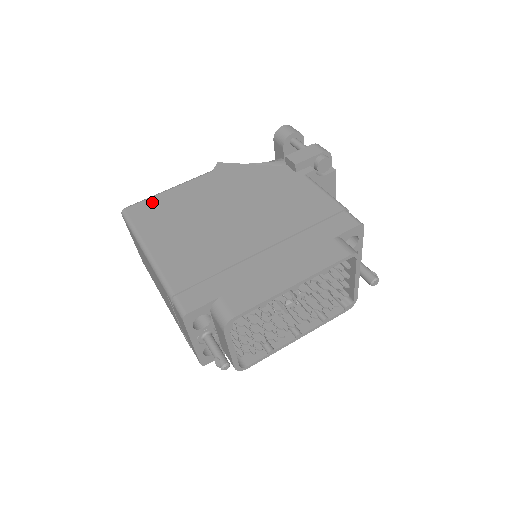
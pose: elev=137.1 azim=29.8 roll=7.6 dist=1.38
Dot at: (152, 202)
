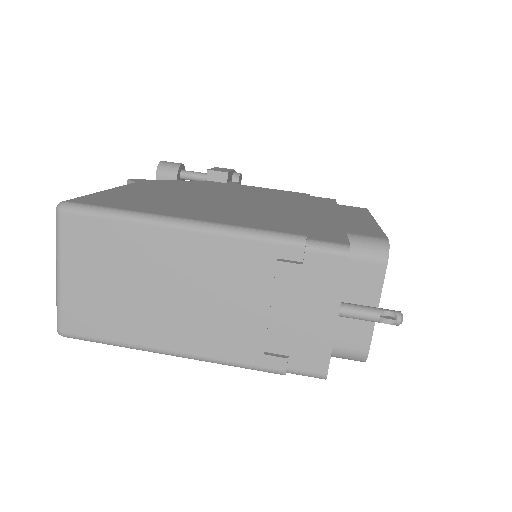
Dot at: (102, 196)
